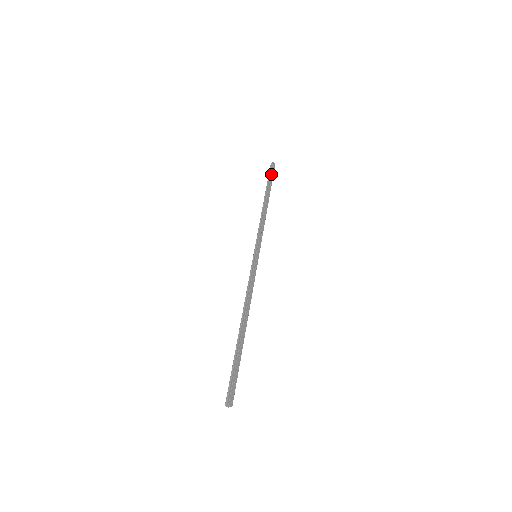
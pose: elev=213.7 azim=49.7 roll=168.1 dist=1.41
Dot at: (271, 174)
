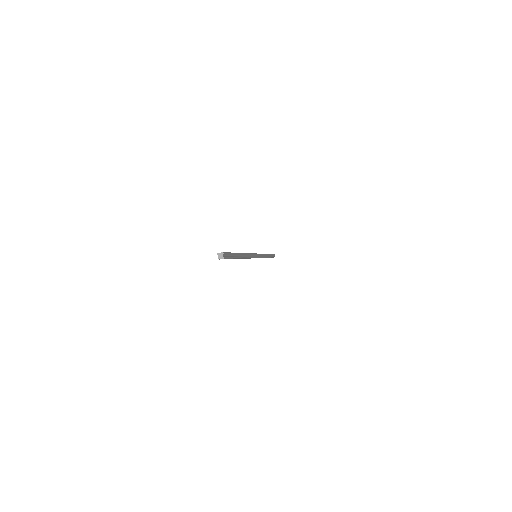
Dot at: occluded
